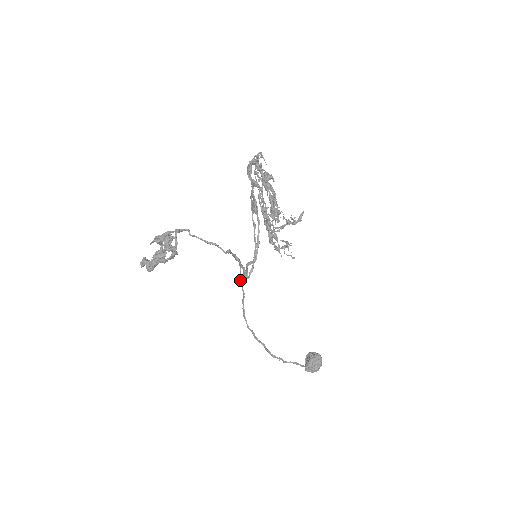
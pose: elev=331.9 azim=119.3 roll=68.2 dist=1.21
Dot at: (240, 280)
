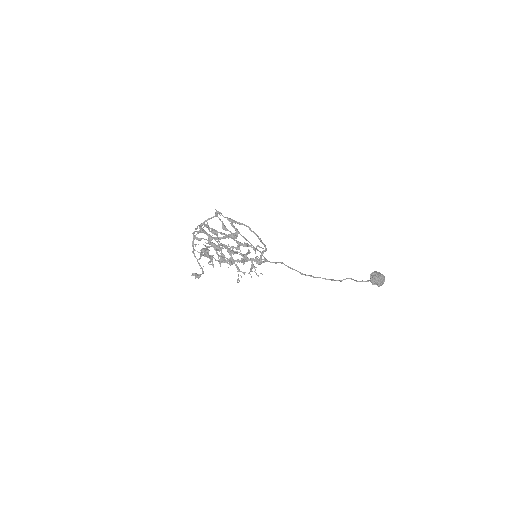
Dot at: (264, 259)
